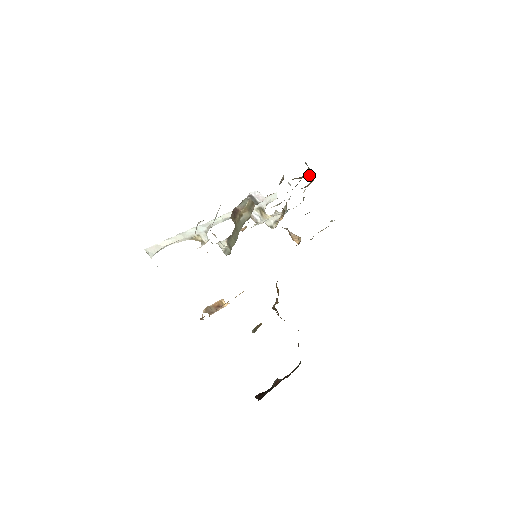
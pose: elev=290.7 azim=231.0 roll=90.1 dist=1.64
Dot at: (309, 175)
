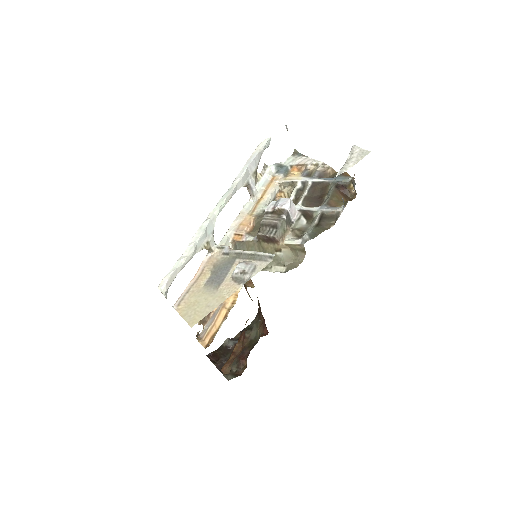
Dot at: (350, 195)
